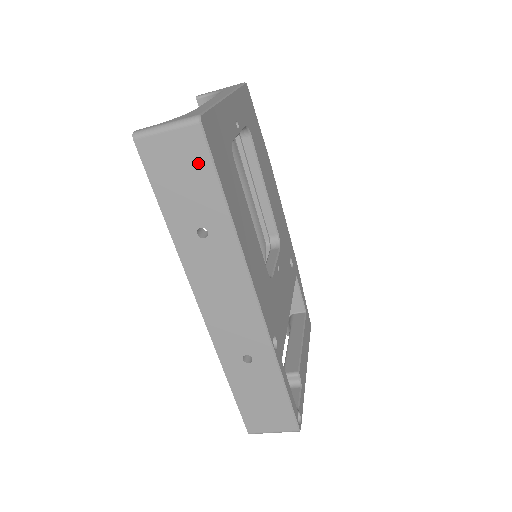
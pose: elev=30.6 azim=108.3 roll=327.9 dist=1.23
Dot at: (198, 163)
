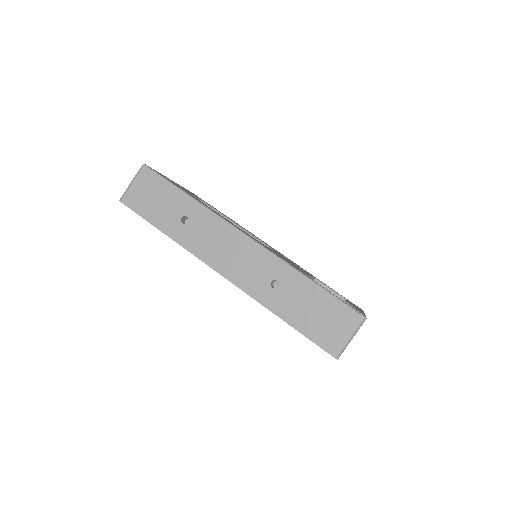
Dot at: (156, 184)
